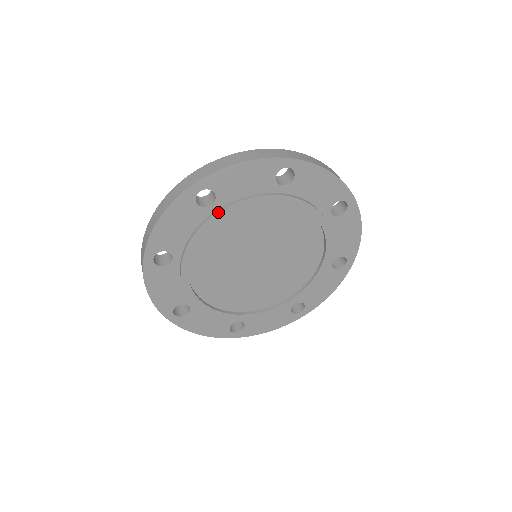
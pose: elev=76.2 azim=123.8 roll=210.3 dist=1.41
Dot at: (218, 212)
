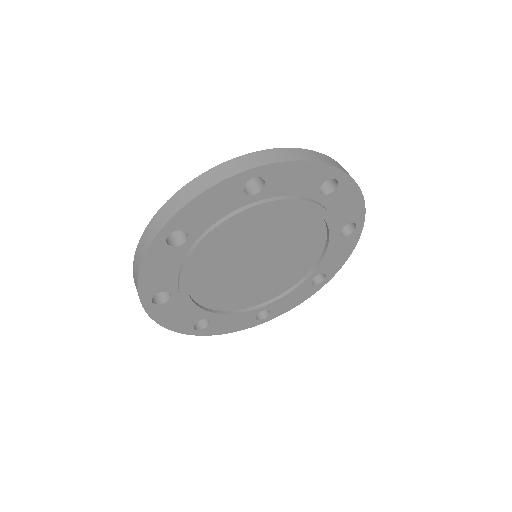
Dot at: (180, 294)
